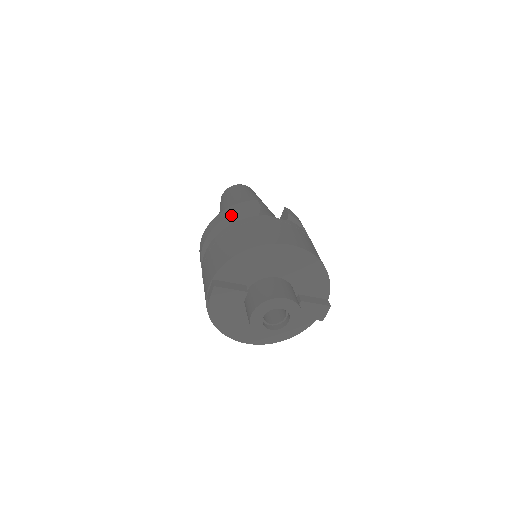
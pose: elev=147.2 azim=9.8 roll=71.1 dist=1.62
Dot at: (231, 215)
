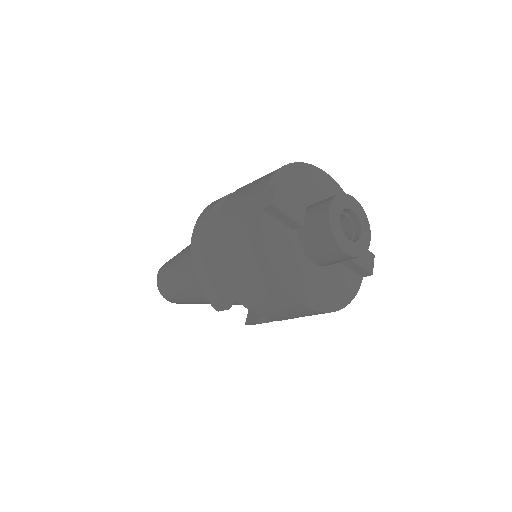
Dot at: occluded
